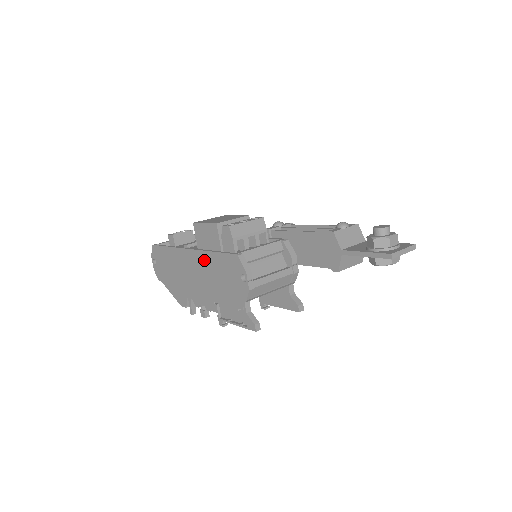
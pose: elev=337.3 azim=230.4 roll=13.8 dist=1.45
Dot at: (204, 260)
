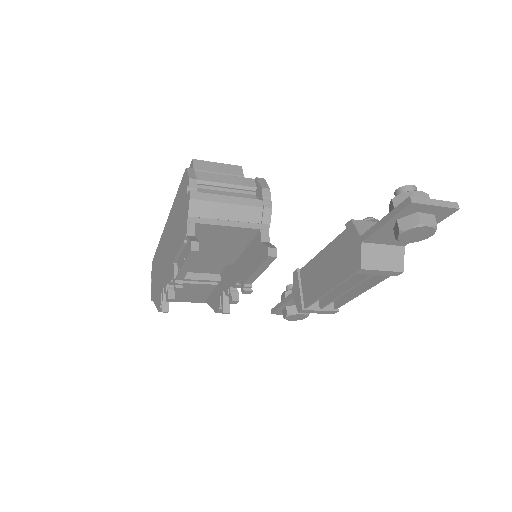
Dot at: (171, 217)
